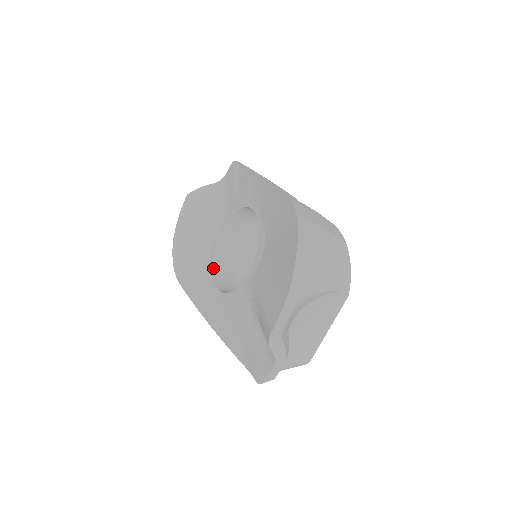
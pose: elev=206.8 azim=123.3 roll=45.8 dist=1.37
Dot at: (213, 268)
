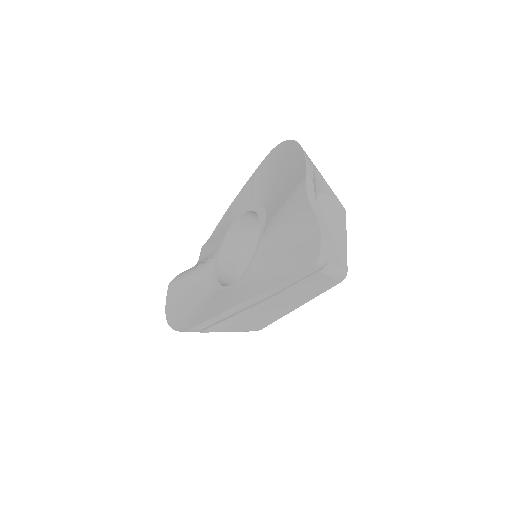
Dot at: (221, 285)
